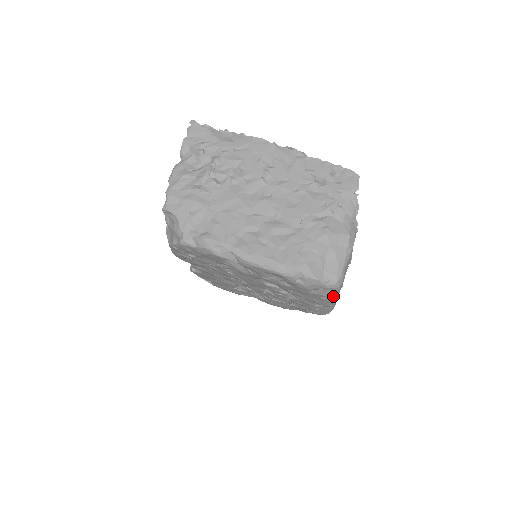
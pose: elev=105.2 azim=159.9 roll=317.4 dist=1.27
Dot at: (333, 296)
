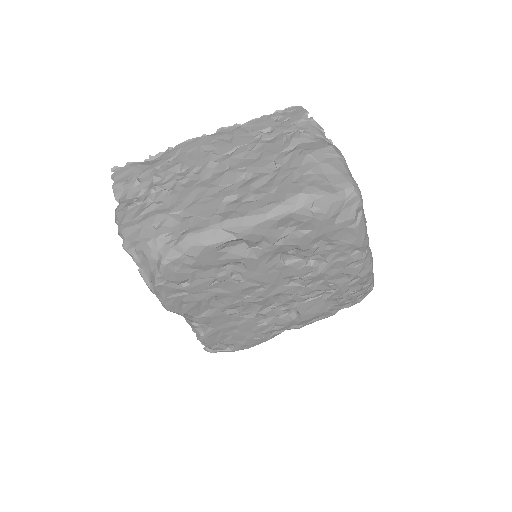
Dot at: (361, 216)
